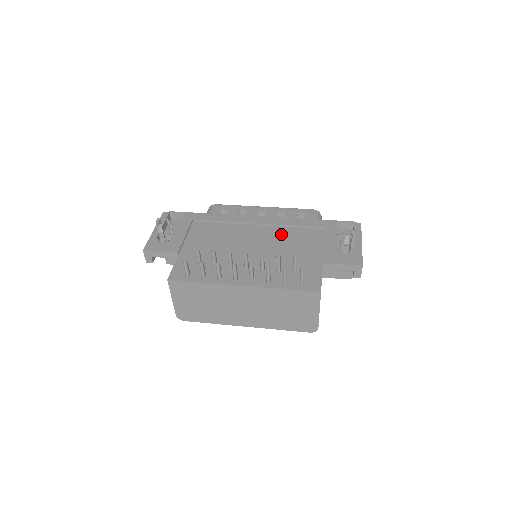
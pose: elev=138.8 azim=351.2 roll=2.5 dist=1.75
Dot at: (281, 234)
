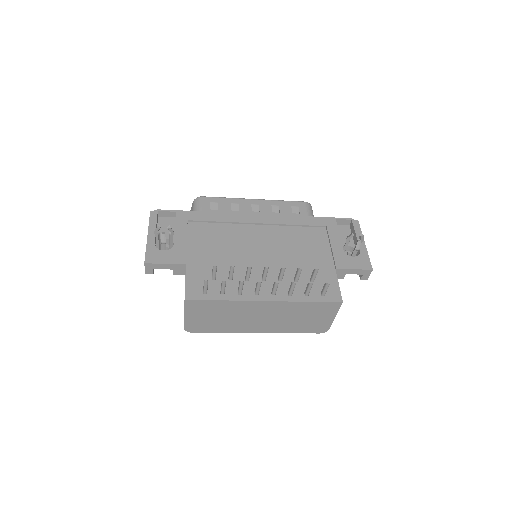
Dot at: (286, 235)
